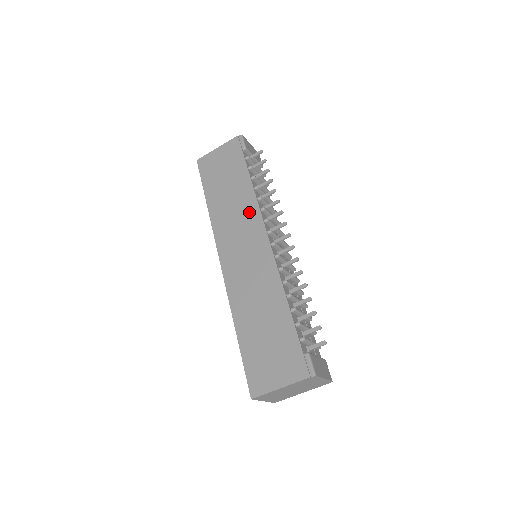
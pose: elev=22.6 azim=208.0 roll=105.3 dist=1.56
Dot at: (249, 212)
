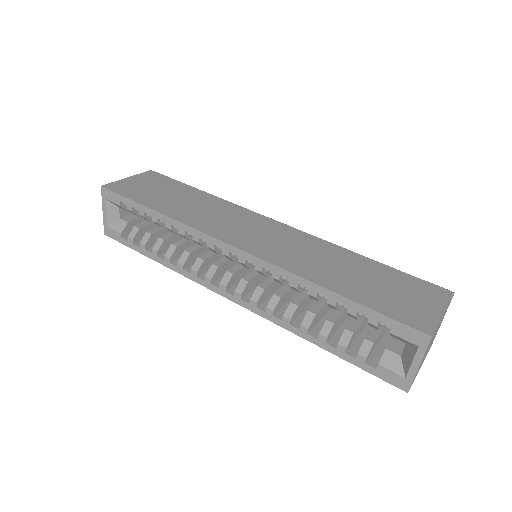
Dot at: (231, 209)
